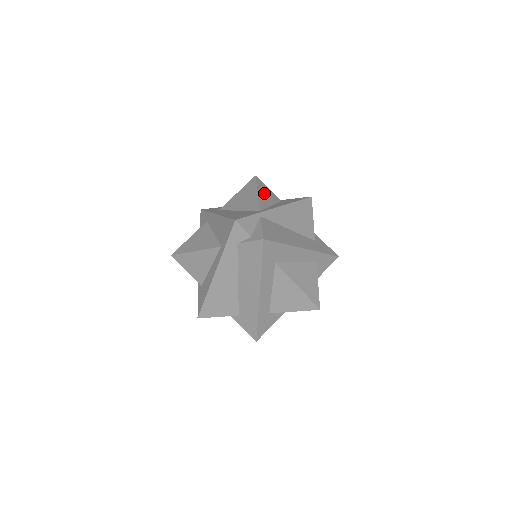
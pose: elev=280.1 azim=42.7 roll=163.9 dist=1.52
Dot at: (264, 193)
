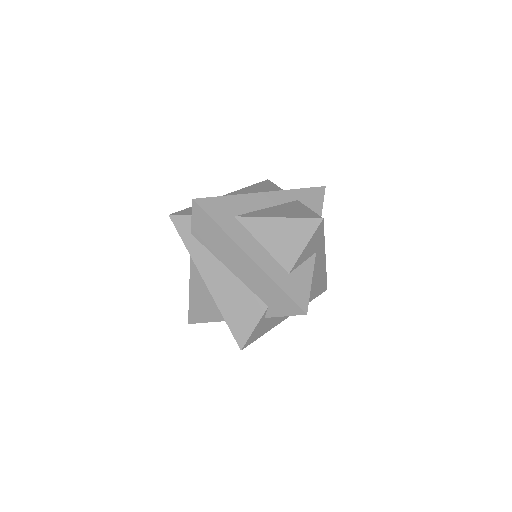
Dot at: occluded
